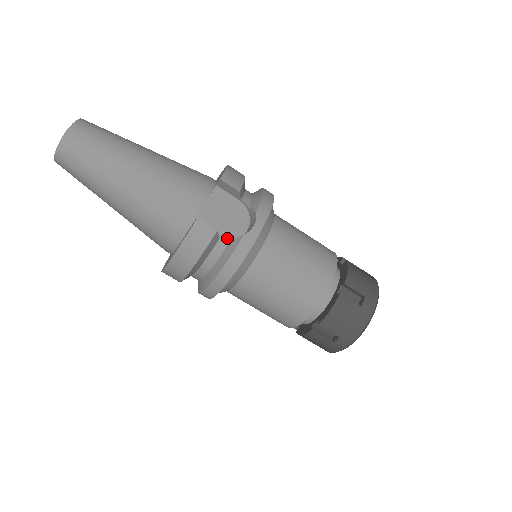
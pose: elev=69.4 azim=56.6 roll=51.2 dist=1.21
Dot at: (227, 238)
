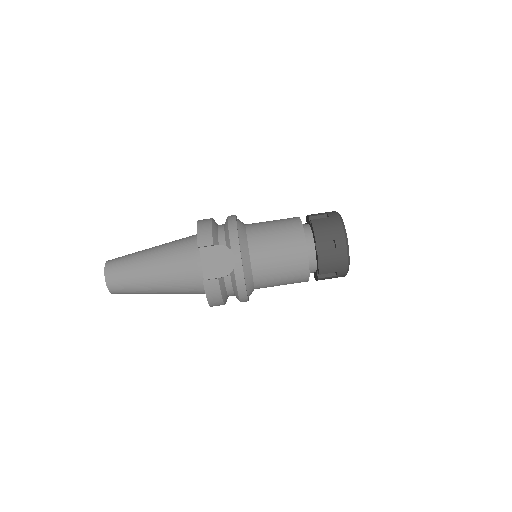
Dot at: (228, 273)
